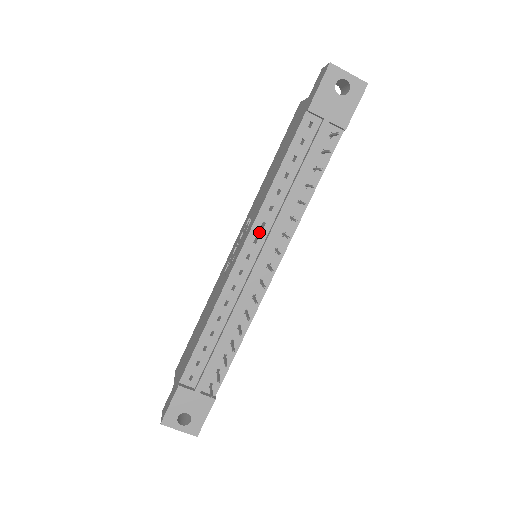
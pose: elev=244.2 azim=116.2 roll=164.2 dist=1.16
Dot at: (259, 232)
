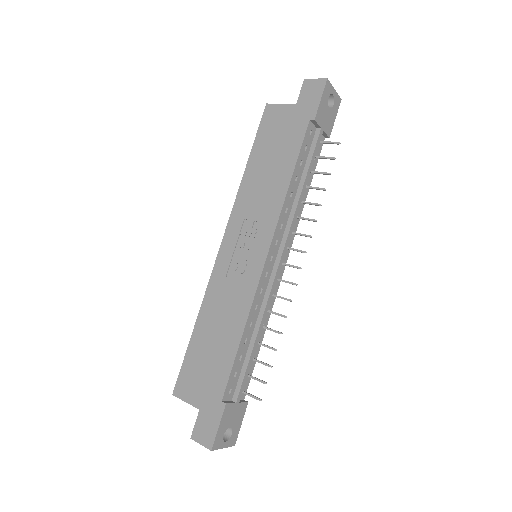
Dot at: (279, 234)
